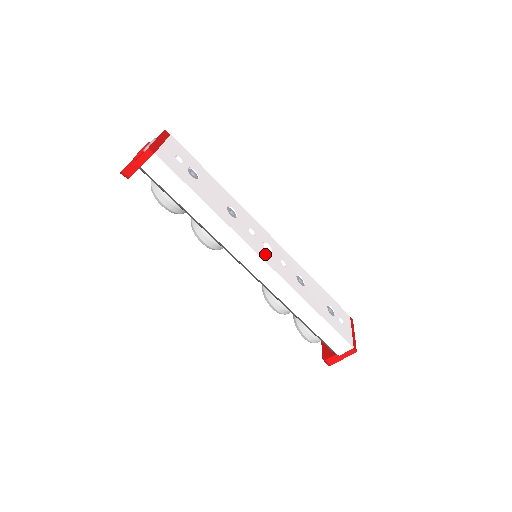
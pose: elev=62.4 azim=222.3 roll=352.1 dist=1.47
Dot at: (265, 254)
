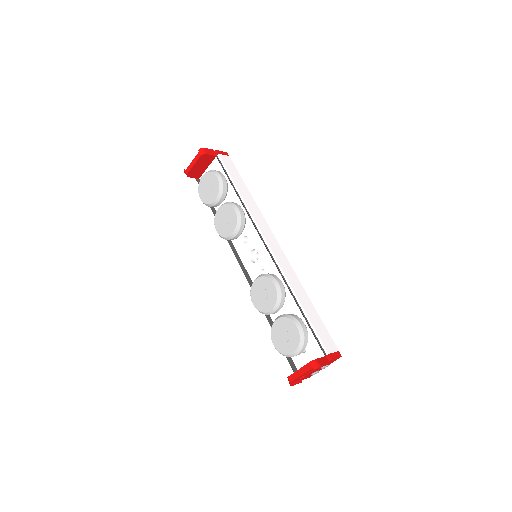
Dot at: occluded
